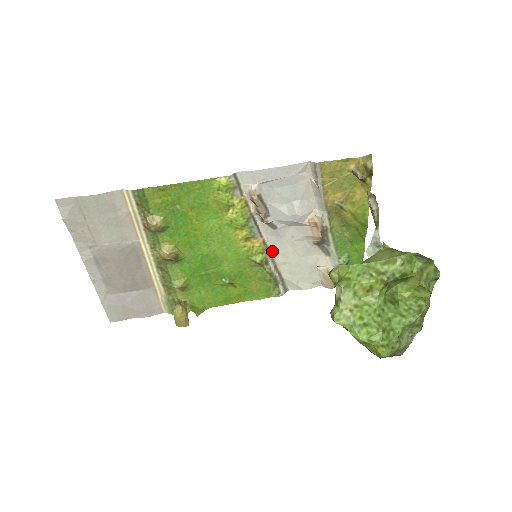
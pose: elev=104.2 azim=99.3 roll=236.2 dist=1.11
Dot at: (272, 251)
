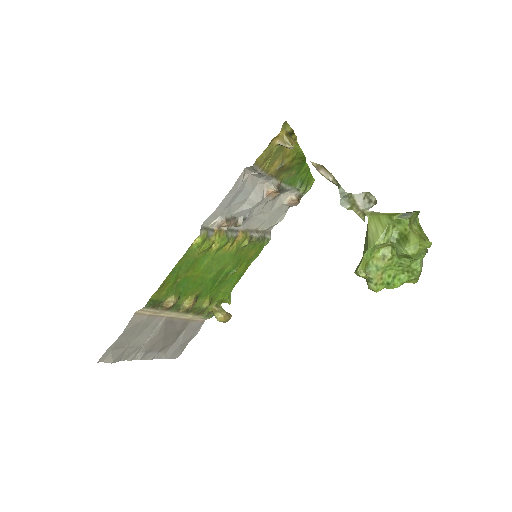
Dot at: (249, 228)
